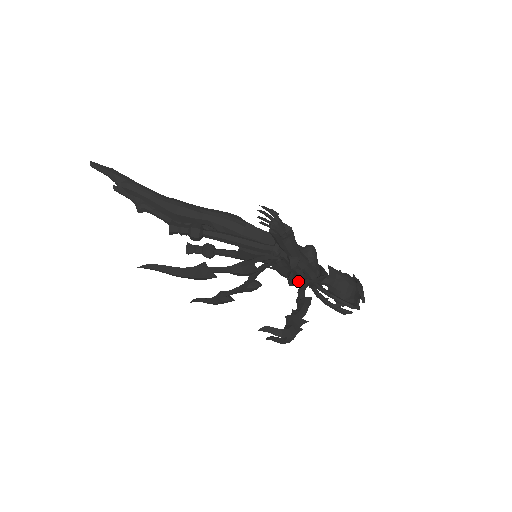
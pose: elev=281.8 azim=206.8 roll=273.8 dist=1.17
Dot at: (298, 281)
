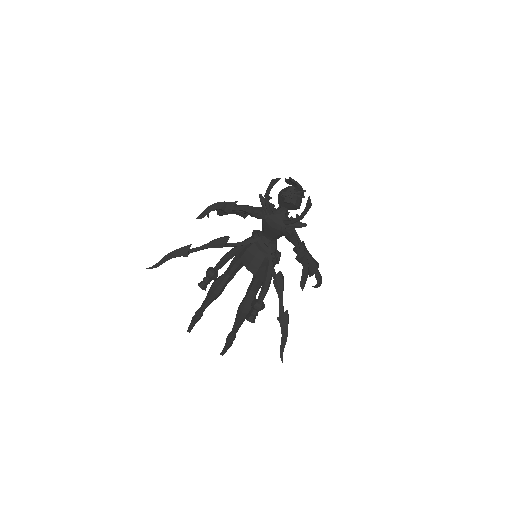
Dot at: occluded
